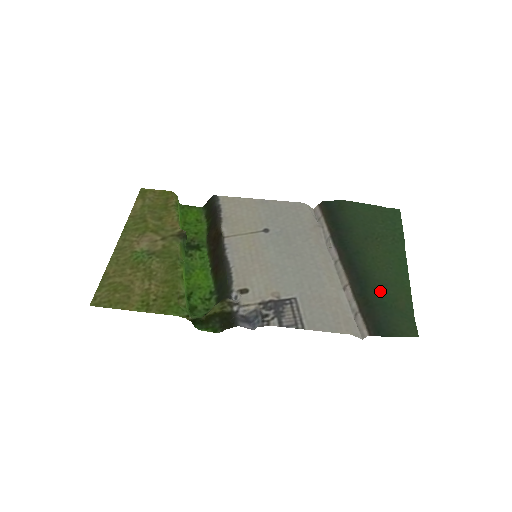
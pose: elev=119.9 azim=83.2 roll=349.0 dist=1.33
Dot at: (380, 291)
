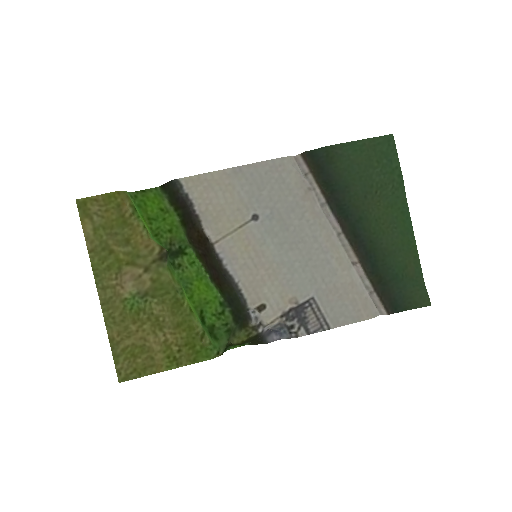
Dot at: (390, 262)
